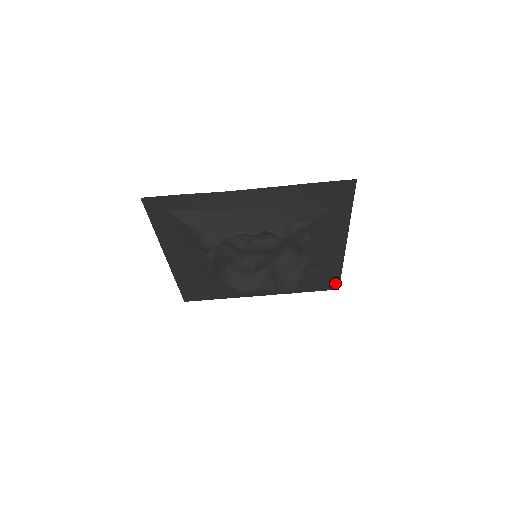
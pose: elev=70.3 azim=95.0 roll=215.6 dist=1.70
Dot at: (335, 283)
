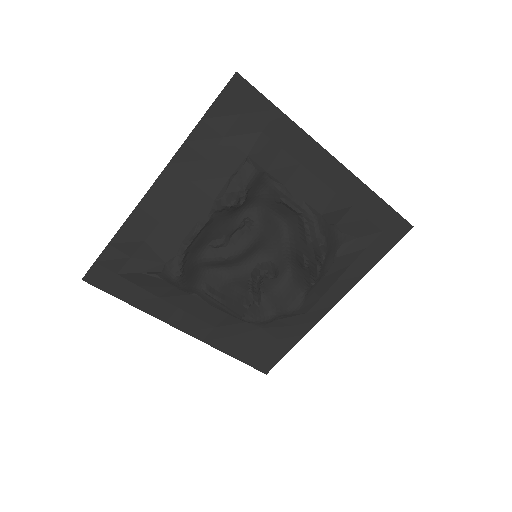
Dot at: (396, 222)
